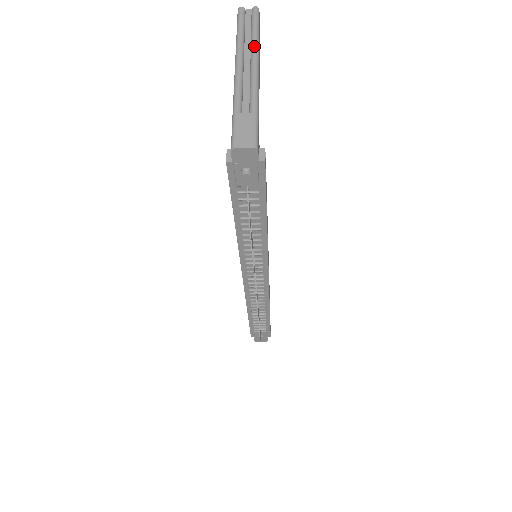
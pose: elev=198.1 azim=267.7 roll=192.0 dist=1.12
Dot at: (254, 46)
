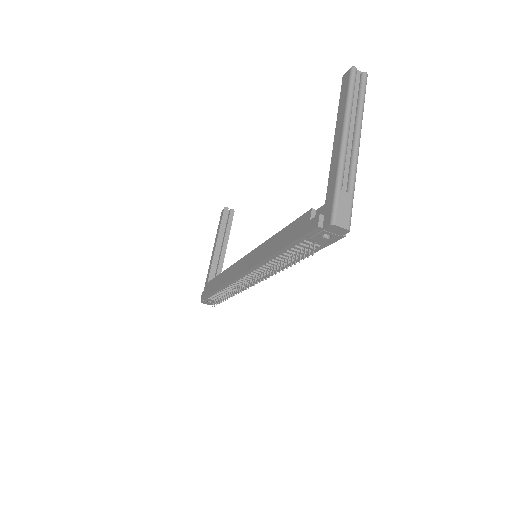
Dot at: (360, 120)
